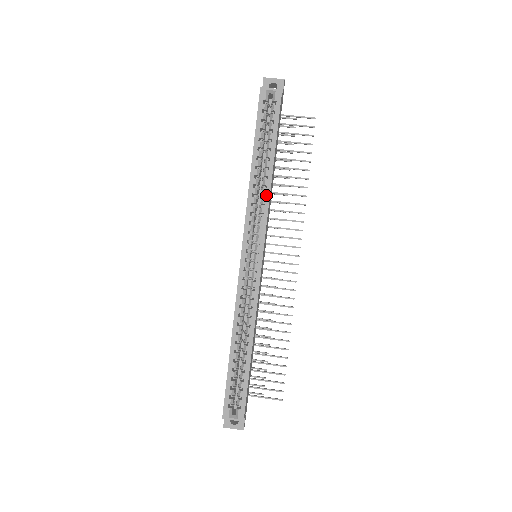
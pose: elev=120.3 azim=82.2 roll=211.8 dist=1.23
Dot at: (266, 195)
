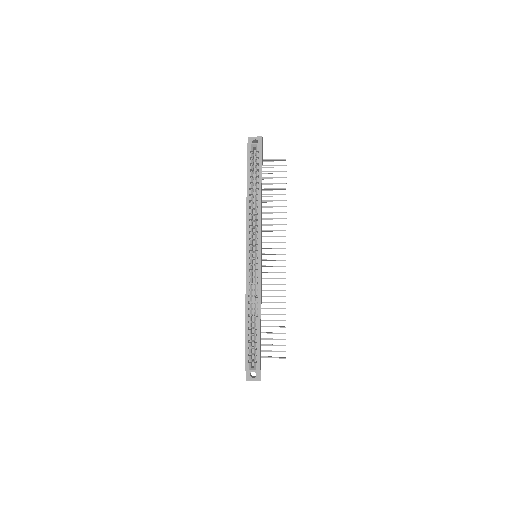
Dot at: (259, 213)
